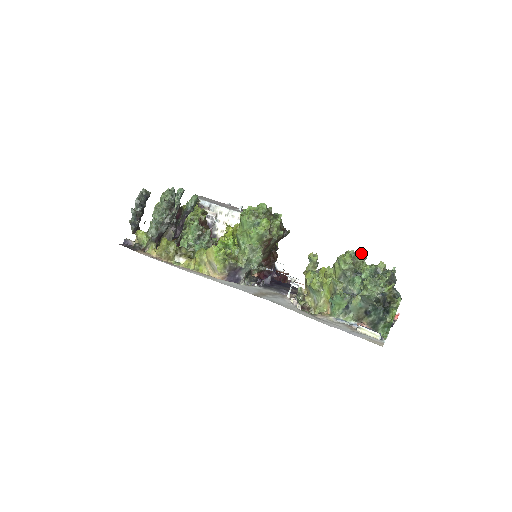
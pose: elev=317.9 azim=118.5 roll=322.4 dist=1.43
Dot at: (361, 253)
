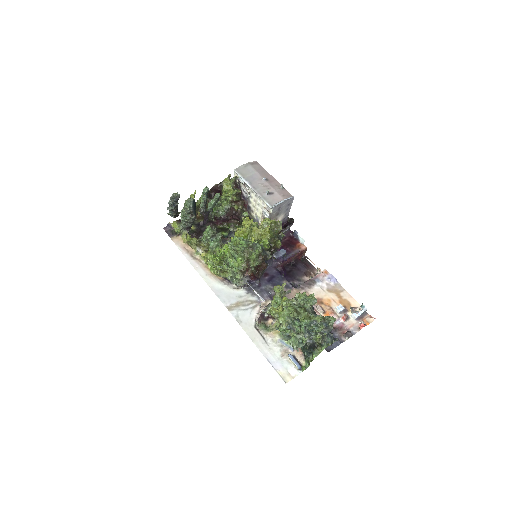
Dot at: (310, 301)
